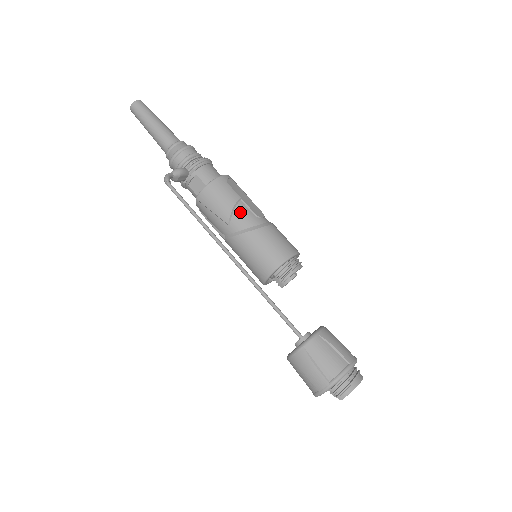
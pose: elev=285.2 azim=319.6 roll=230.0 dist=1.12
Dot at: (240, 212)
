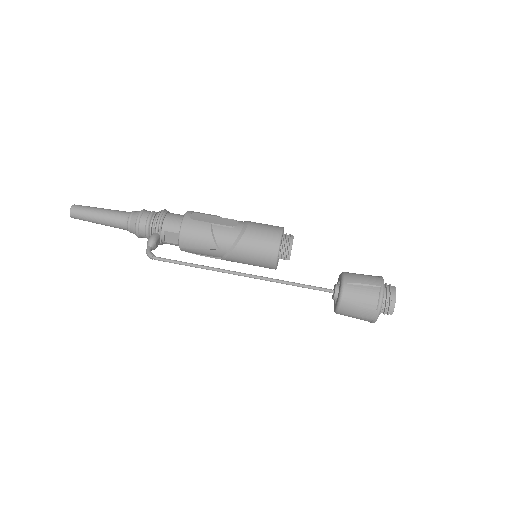
Dot at: (219, 234)
